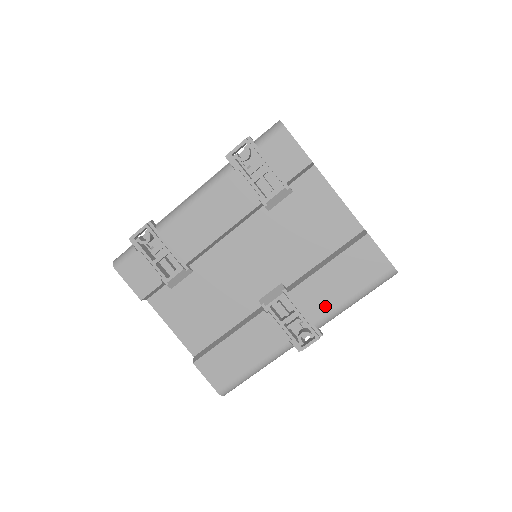
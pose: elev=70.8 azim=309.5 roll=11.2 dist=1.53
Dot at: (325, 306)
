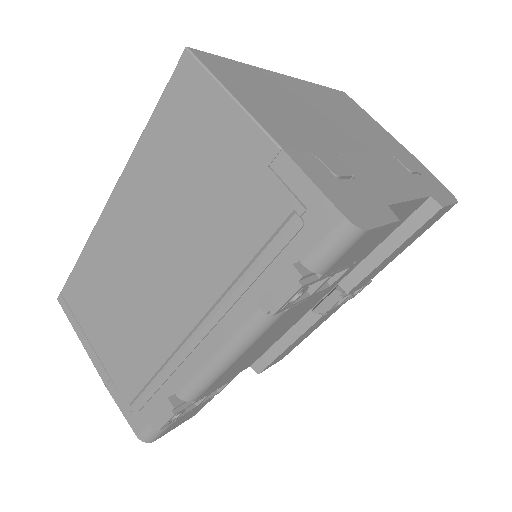
Dot at: occluded
